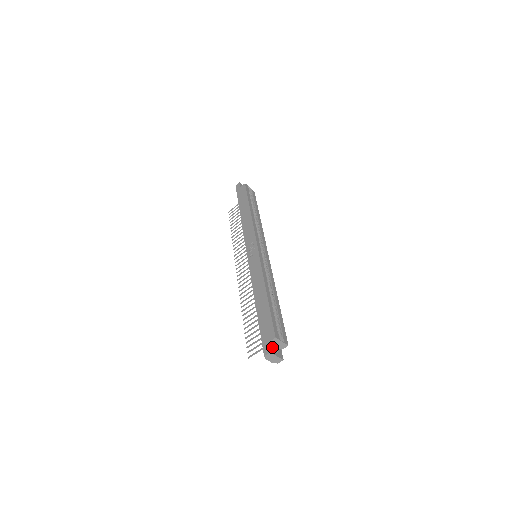
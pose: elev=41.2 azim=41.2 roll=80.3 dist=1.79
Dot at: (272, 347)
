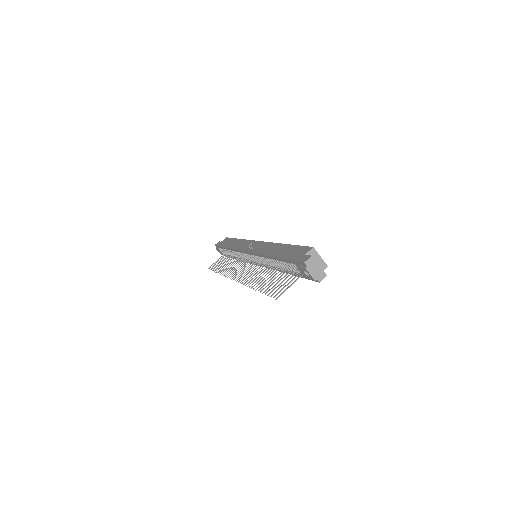
Dot at: occluded
